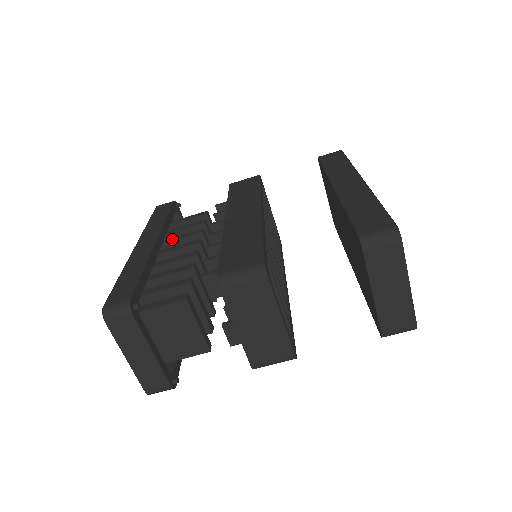
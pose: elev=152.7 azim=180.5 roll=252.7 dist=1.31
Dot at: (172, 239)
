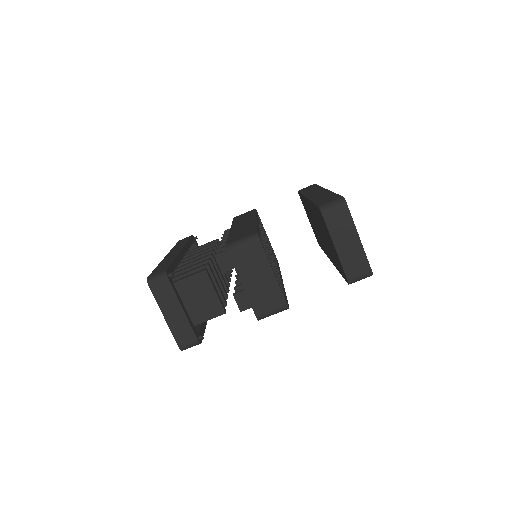
Dot at: (192, 255)
